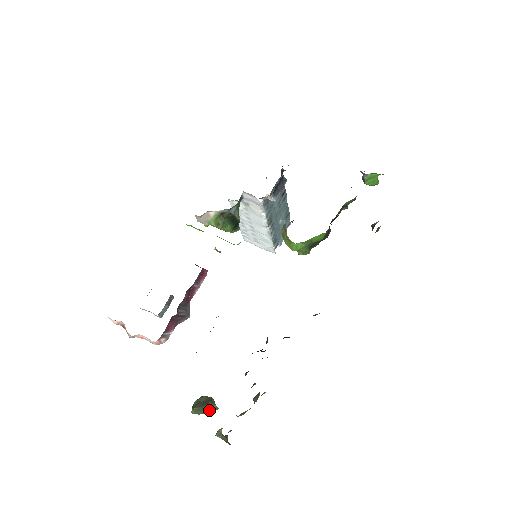
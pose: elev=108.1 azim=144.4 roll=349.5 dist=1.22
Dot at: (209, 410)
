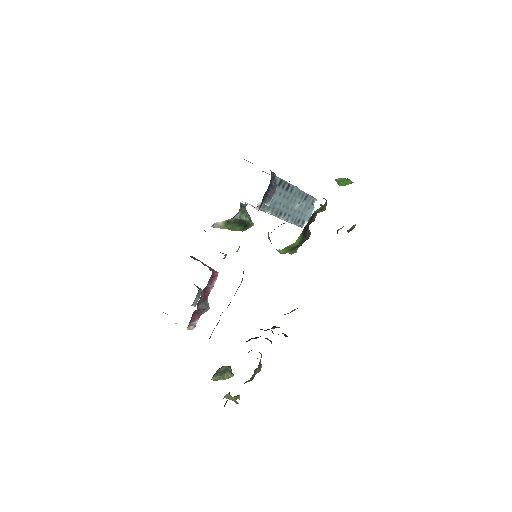
Dot at: (226, 377)
